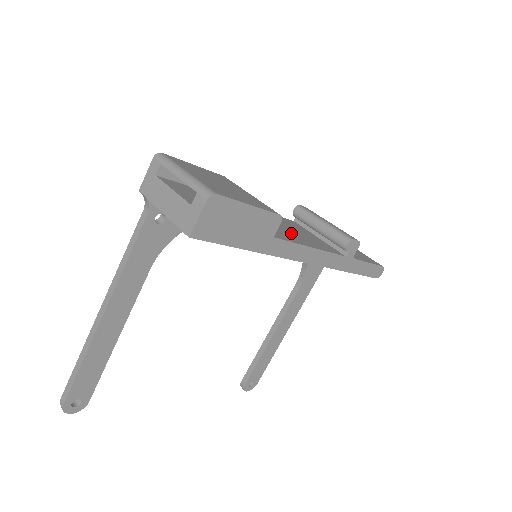
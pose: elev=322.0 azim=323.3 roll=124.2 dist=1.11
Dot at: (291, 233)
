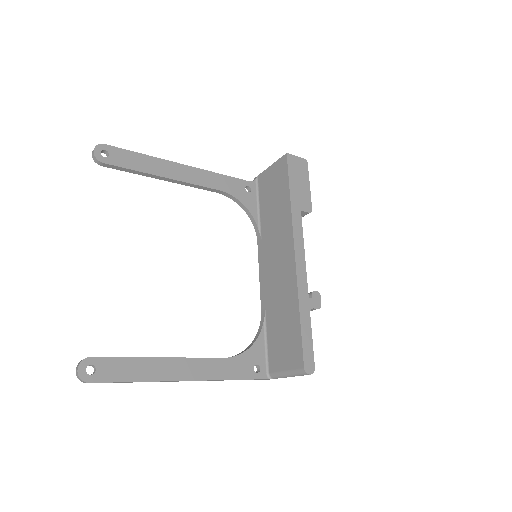
Dot at: occluded
